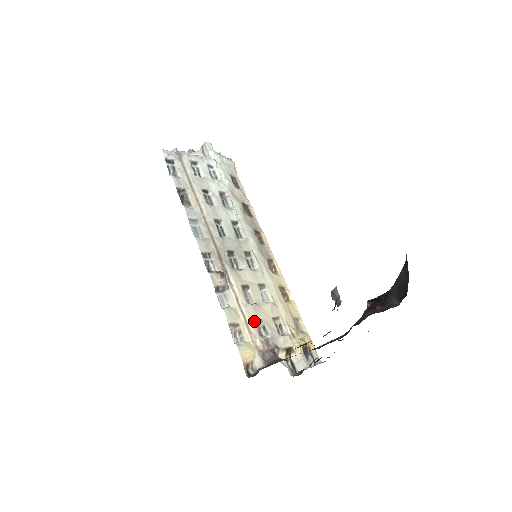
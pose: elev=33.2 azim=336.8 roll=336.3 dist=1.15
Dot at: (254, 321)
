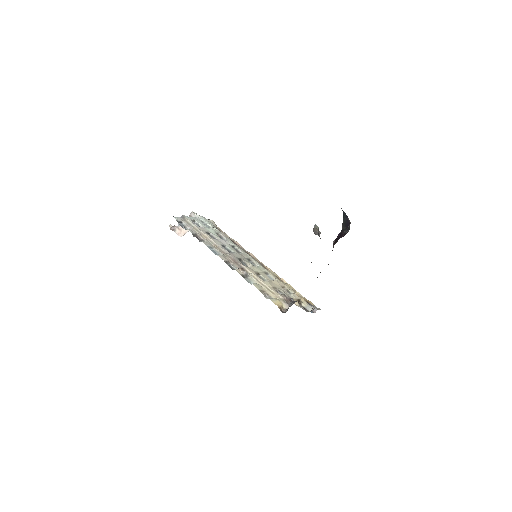
Dot at: (272, 288)
